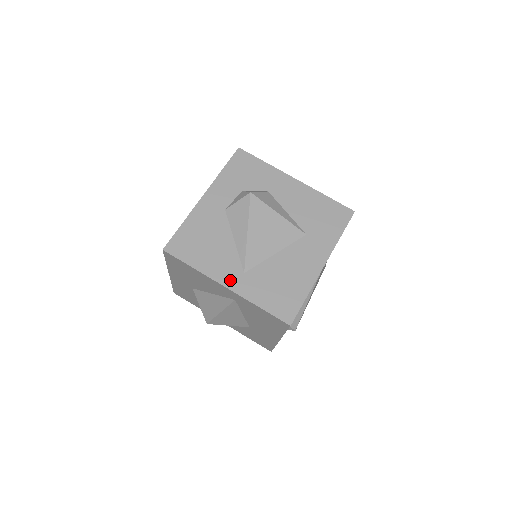
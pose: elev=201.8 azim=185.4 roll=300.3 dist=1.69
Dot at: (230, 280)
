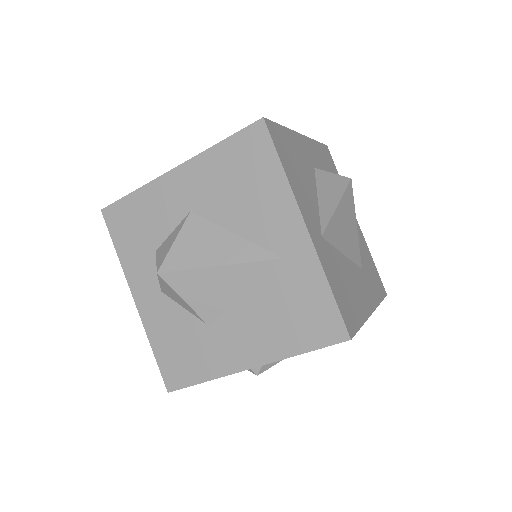
Dot at: (311, 226)
